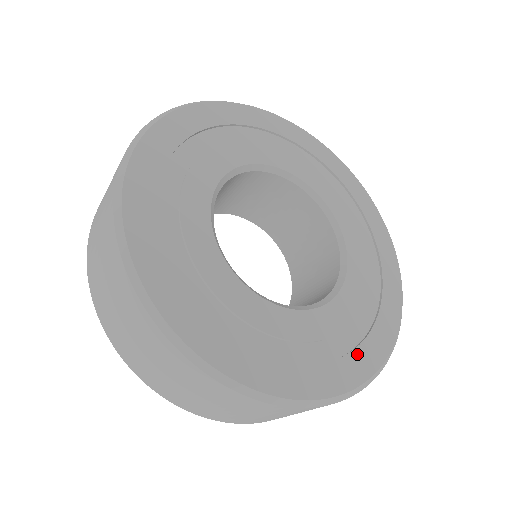
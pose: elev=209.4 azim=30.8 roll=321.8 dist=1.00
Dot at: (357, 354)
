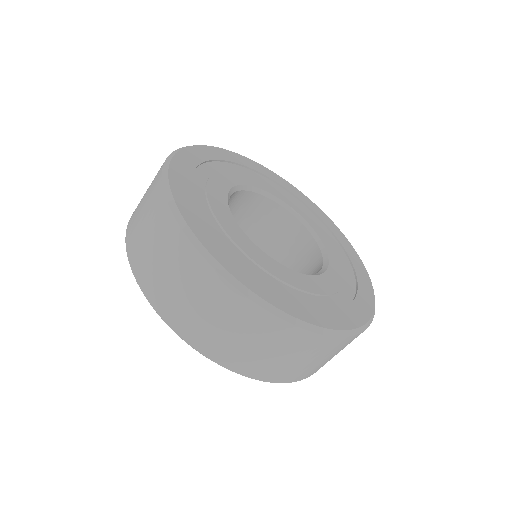
Dot at: (266, 285)
